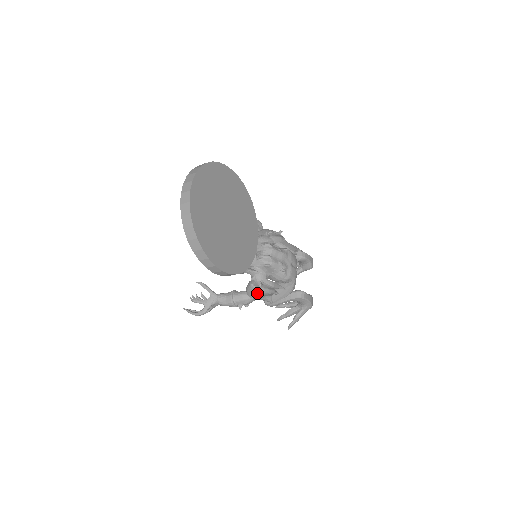
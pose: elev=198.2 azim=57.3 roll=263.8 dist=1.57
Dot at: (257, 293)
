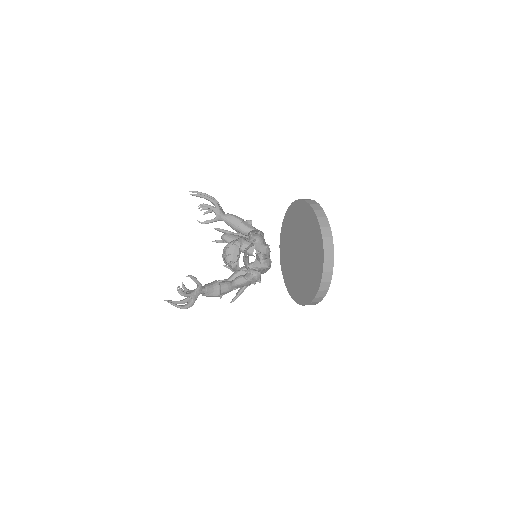
Dot at: occluded
